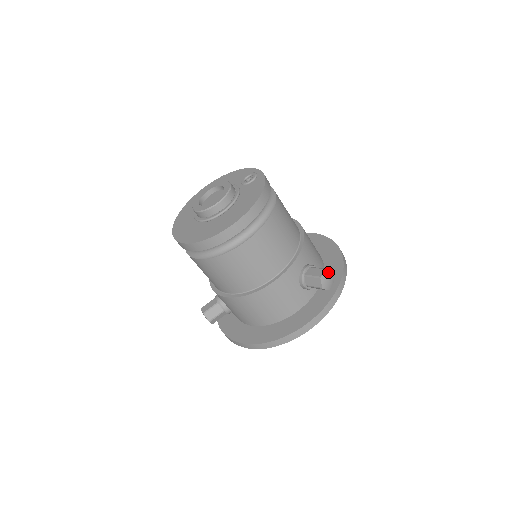
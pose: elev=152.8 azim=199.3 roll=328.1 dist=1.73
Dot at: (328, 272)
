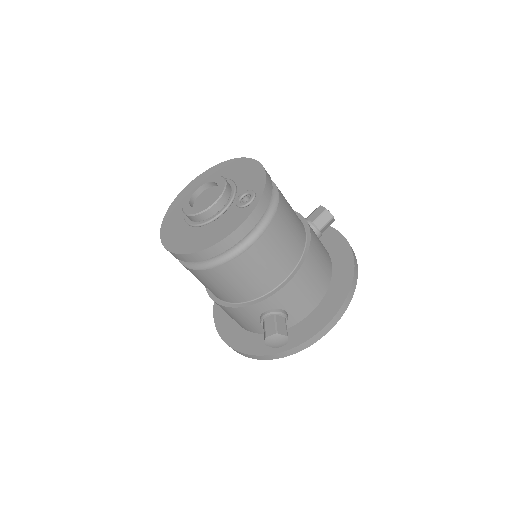
Dot at: (279, 336)
